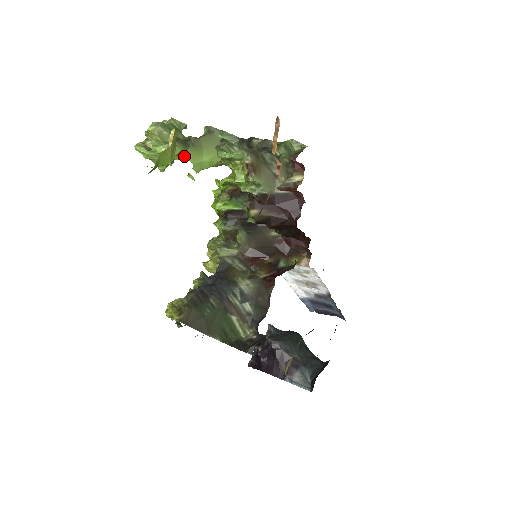
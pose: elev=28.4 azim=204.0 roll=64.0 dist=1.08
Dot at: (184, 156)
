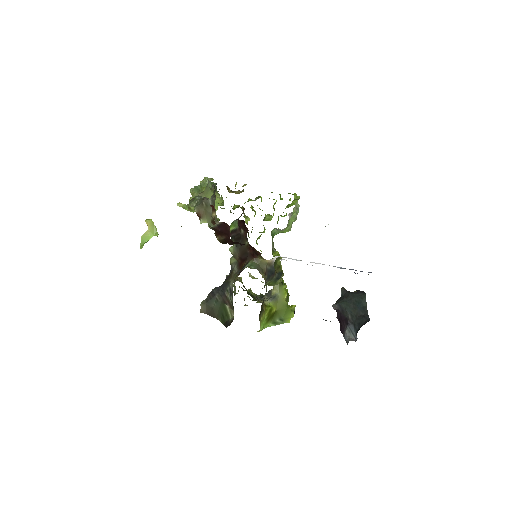
Dot at: occluded
